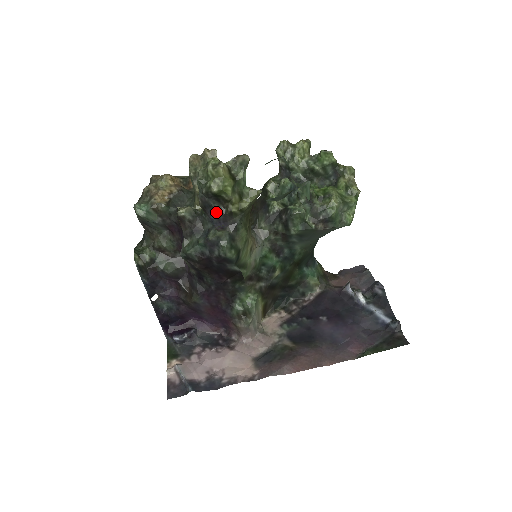
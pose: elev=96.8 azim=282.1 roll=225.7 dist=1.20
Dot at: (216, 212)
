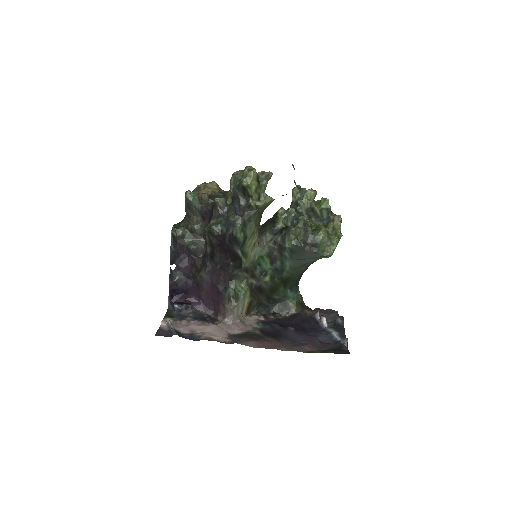
Dot at: (240, 202)
